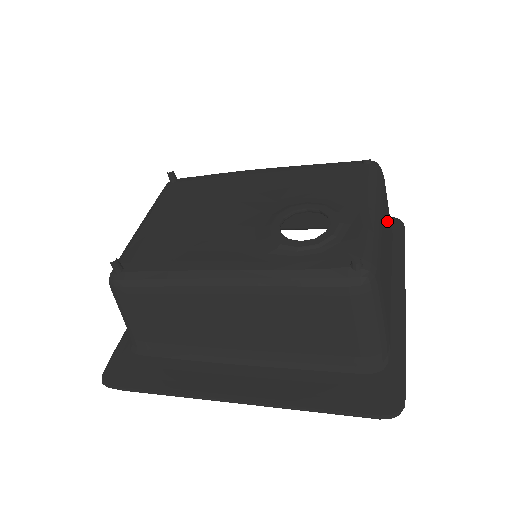
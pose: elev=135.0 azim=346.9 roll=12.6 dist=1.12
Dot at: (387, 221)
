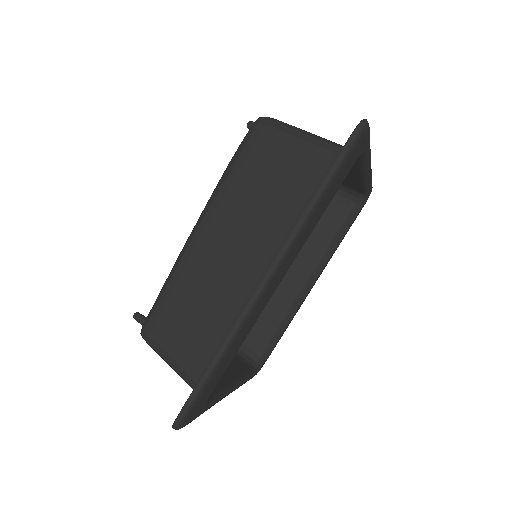
Dot at: occluded
